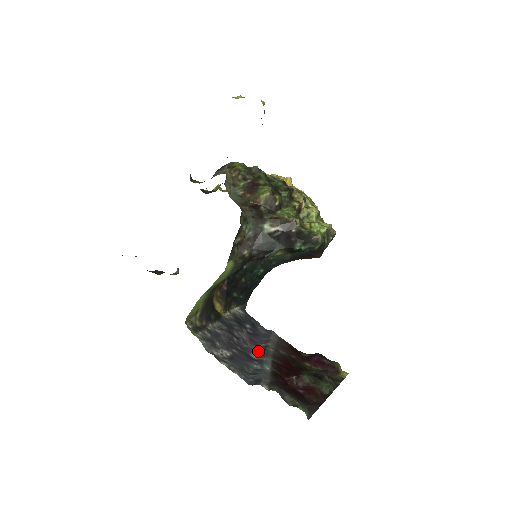
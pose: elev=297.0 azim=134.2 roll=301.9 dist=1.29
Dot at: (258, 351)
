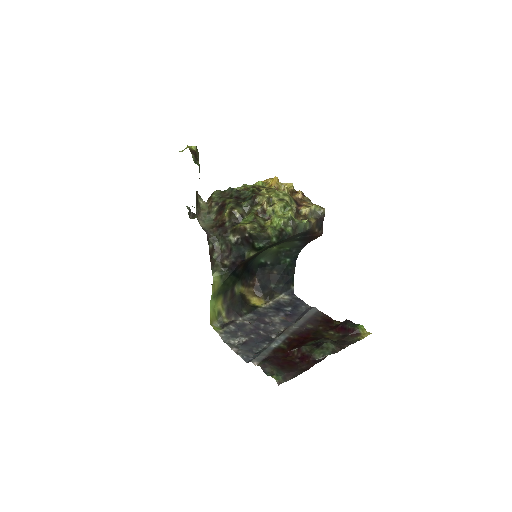
Dot at: (283, 331)
